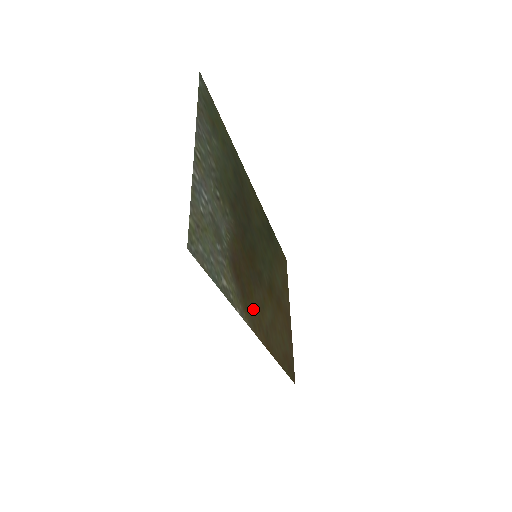
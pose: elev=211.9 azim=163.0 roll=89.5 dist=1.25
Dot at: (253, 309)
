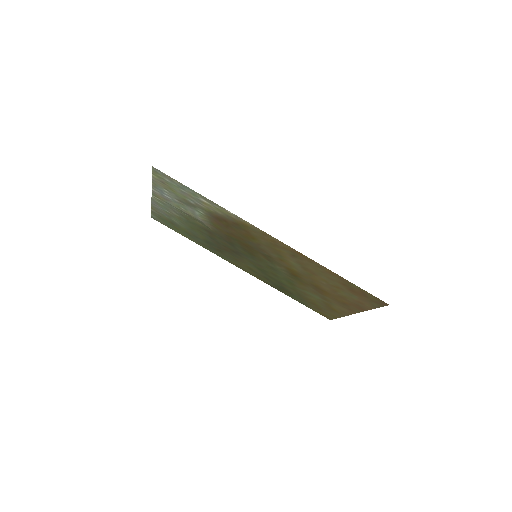
Dot at: (259, 237)
